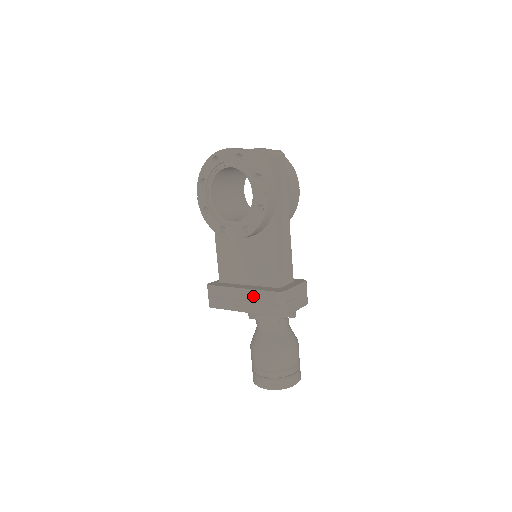
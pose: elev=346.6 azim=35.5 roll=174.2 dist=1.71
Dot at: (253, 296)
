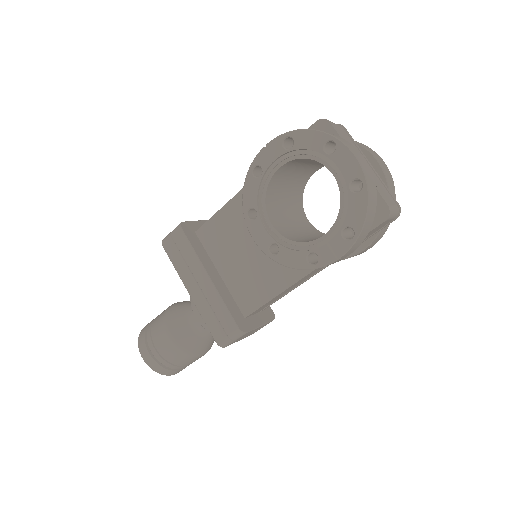
Dot at: (213, 298)
